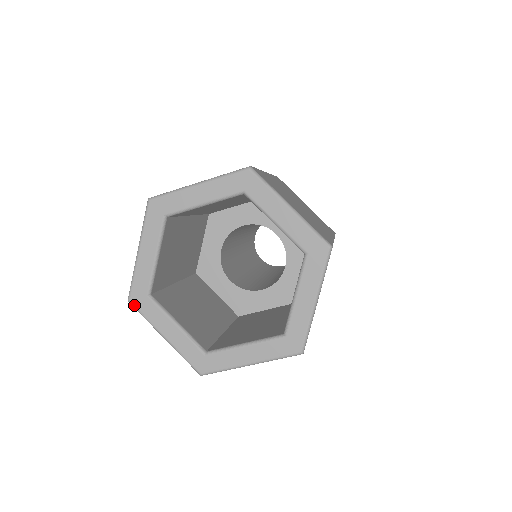
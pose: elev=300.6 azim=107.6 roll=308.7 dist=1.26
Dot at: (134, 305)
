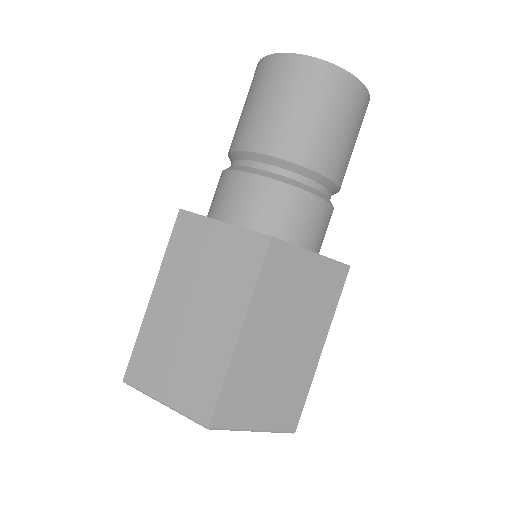
Dot at: occluded
